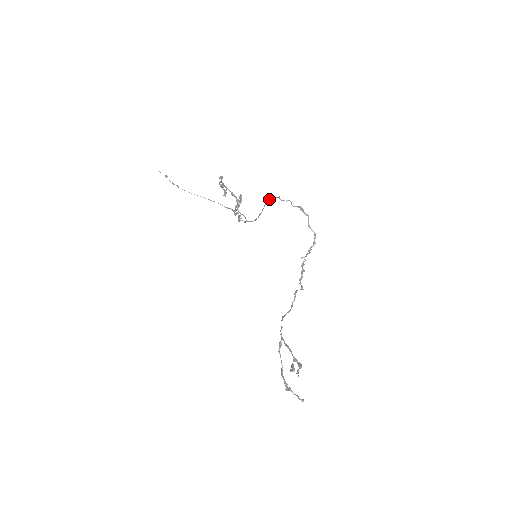
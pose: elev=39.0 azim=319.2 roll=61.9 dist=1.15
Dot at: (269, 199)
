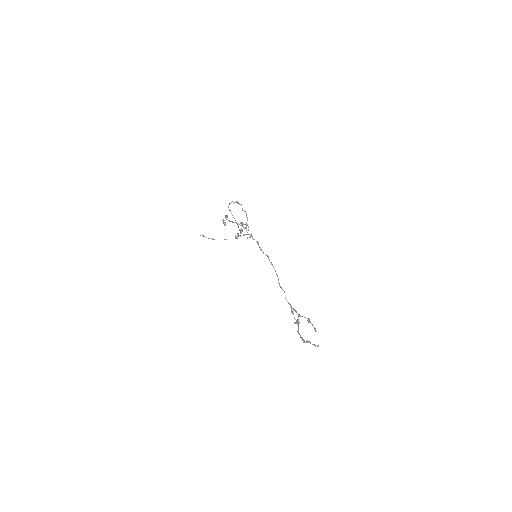
Dot at: (229, 209)
